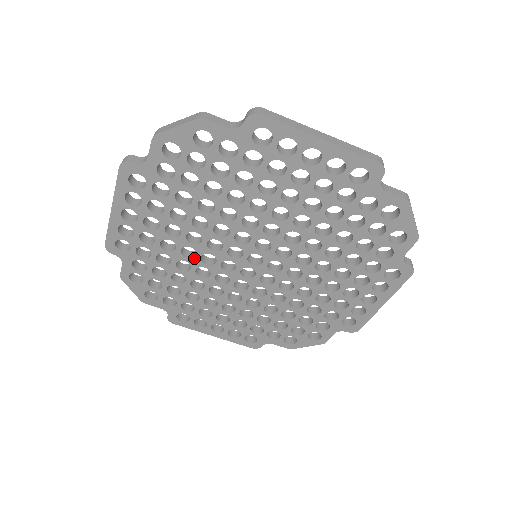
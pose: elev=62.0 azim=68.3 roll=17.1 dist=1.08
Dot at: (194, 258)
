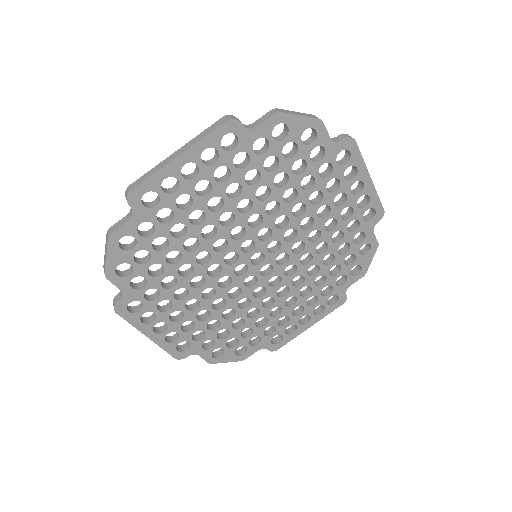
Dot at: (209, 240)
